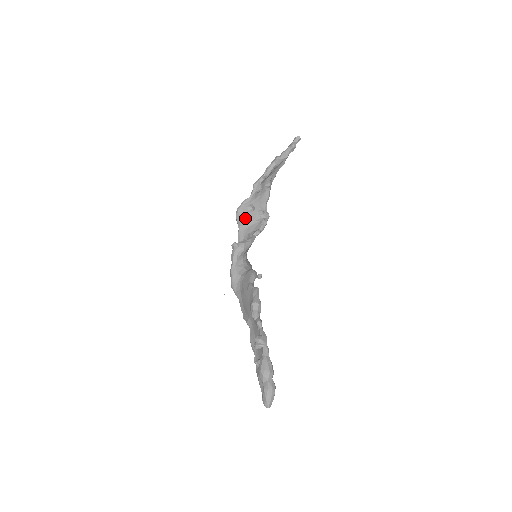
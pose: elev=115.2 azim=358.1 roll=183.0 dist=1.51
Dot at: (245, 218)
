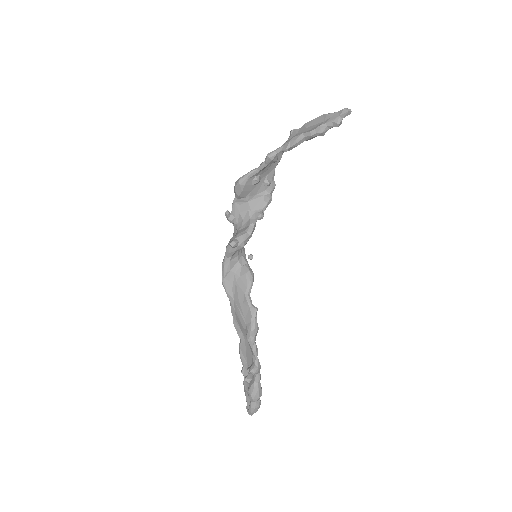
Dot at: (247, 192)
